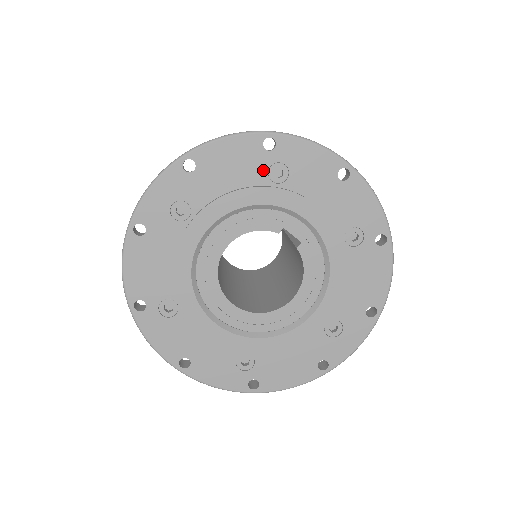
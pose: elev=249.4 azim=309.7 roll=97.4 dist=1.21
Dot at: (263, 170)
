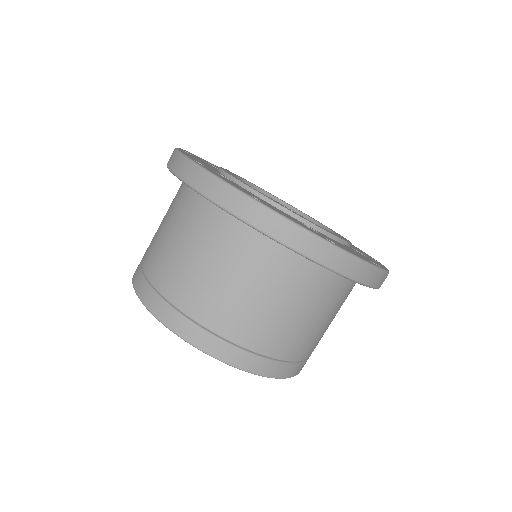
Dot at: occluded
